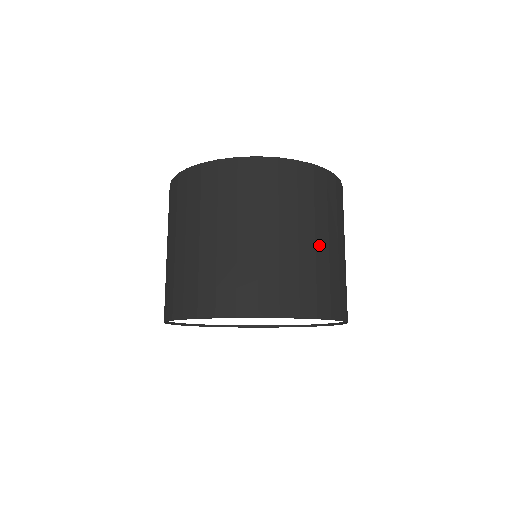
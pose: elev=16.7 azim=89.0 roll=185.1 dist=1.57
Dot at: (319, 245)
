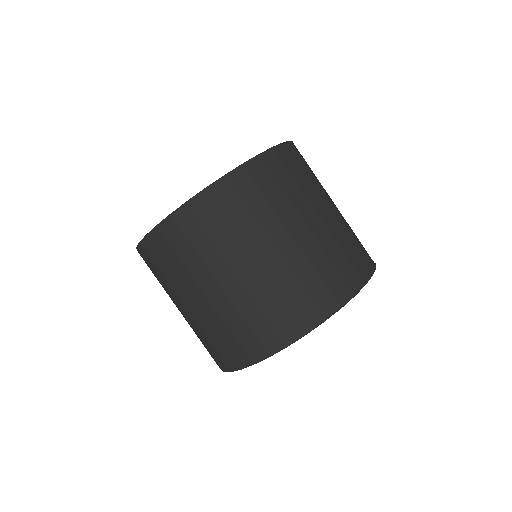
Dot at: (336, 209)
